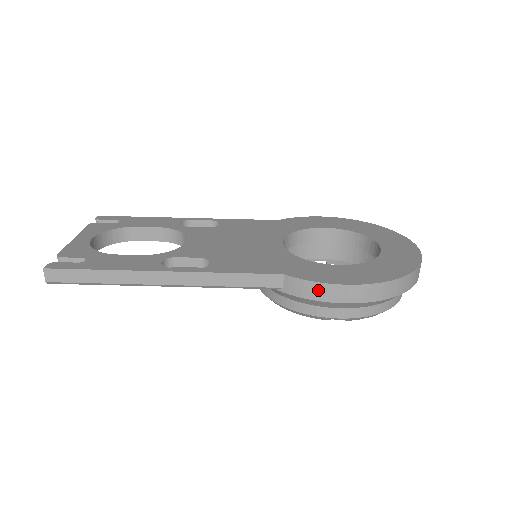
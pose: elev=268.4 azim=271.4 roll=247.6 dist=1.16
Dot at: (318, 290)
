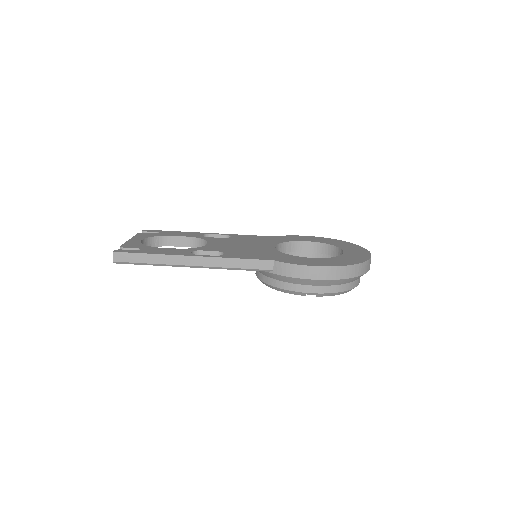
Dot at: (296, 270)
